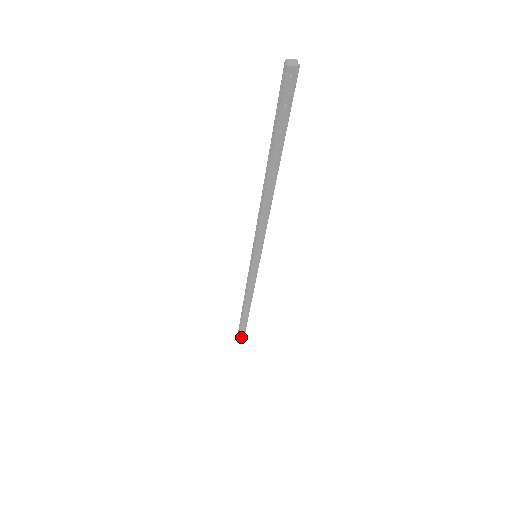
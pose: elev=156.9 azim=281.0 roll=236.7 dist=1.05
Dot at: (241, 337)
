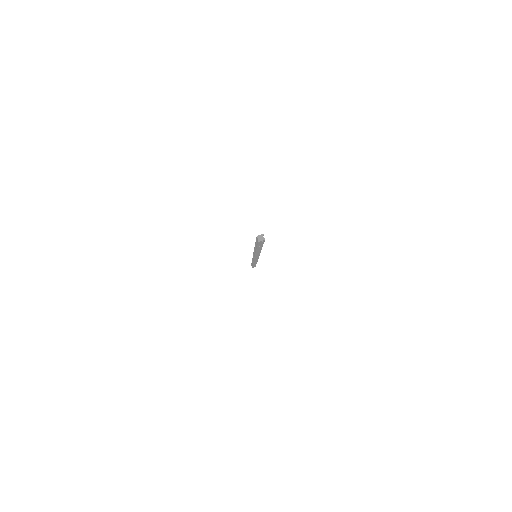
Dot at: occluded
